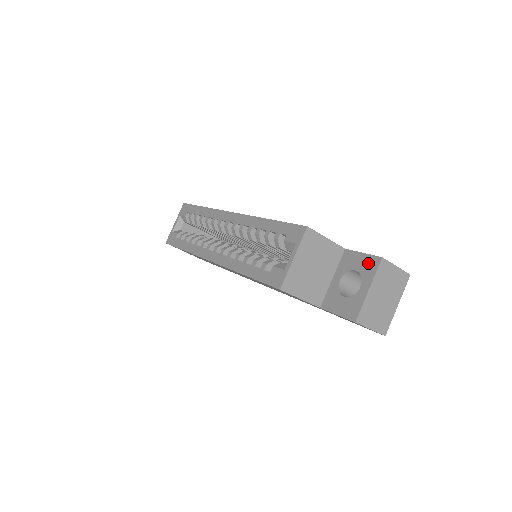
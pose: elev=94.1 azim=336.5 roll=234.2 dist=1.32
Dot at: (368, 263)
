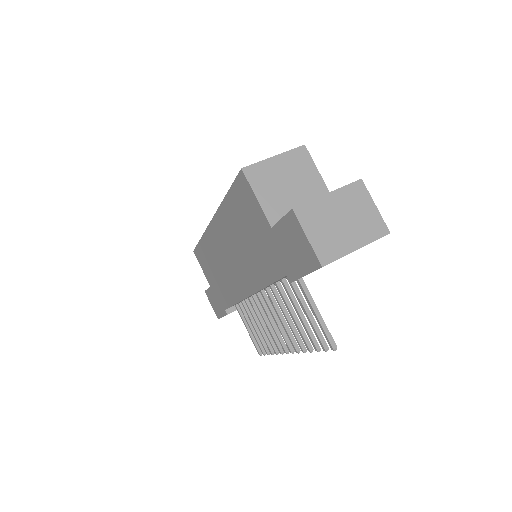
Dot at: occluded
